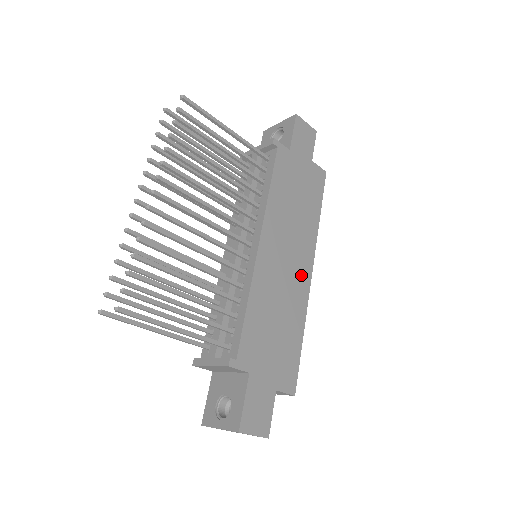
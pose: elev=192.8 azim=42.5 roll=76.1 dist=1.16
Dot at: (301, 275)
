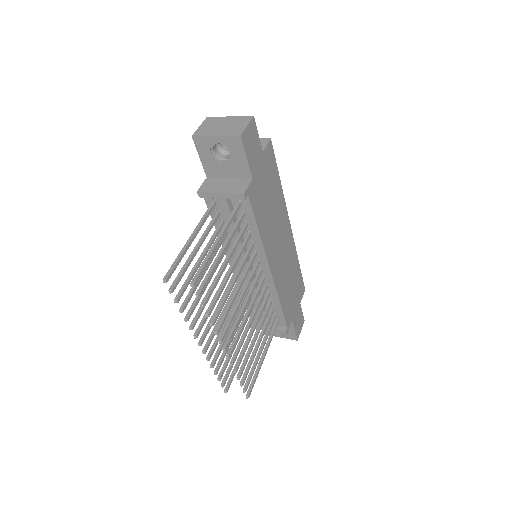
Dot at: (288, 239)
